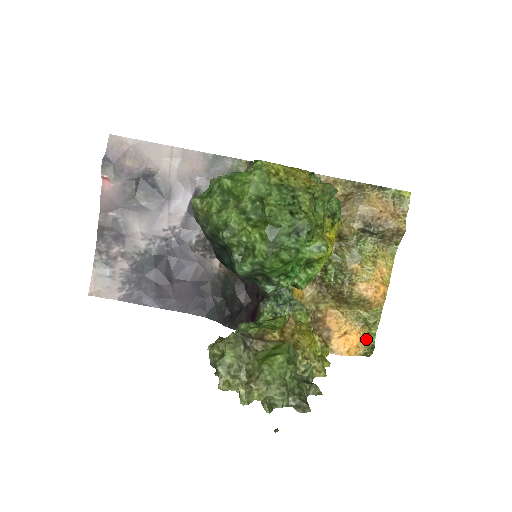
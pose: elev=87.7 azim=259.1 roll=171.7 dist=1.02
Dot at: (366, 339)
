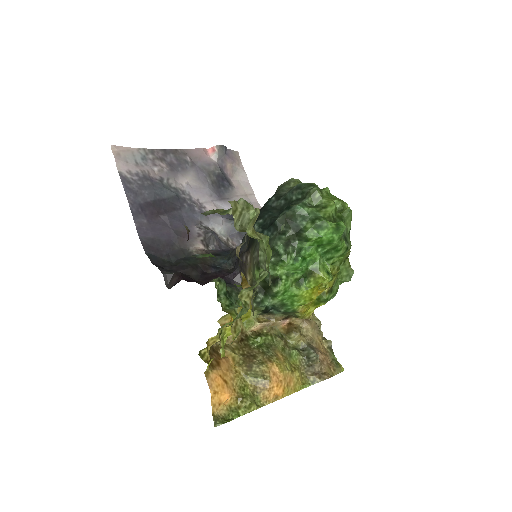
Dot at: (229, 410)
